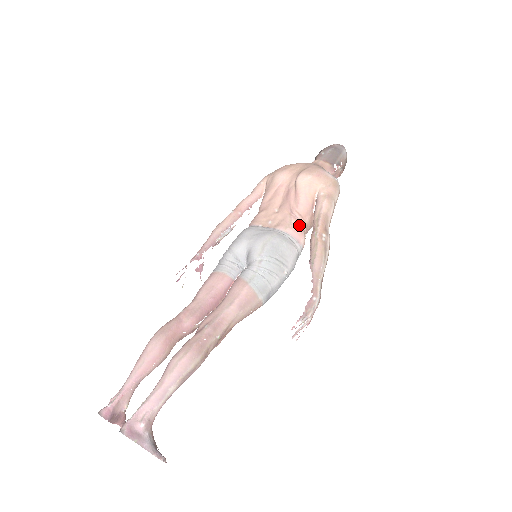
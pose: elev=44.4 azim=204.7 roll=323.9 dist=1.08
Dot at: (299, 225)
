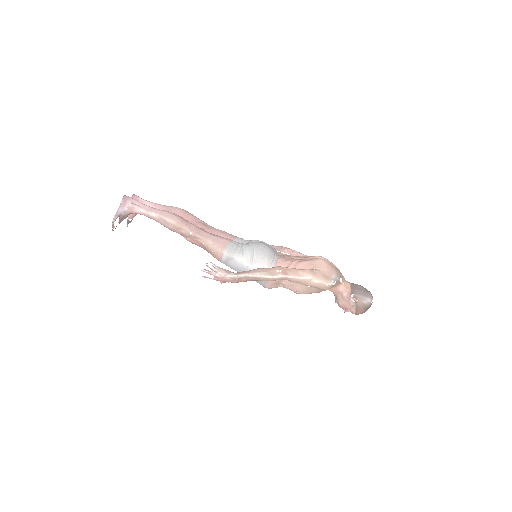
Dot at: (286, 266)
